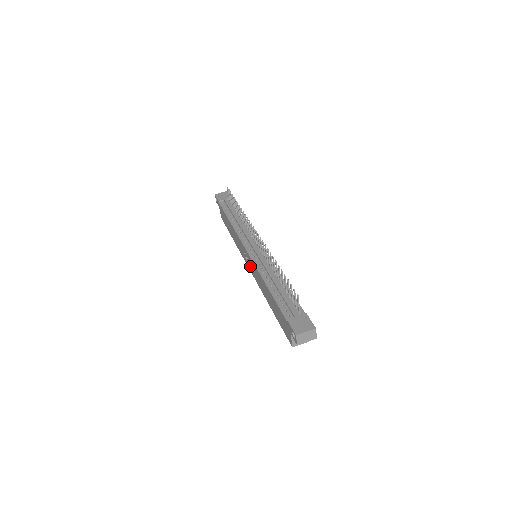
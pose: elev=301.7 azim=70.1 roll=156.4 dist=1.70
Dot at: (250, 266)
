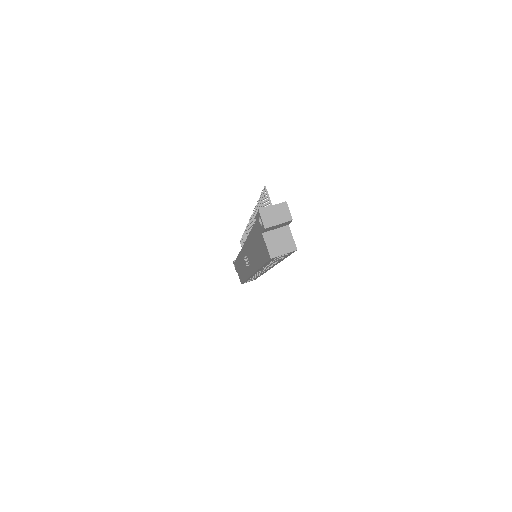
Dot at: (248, 264)
